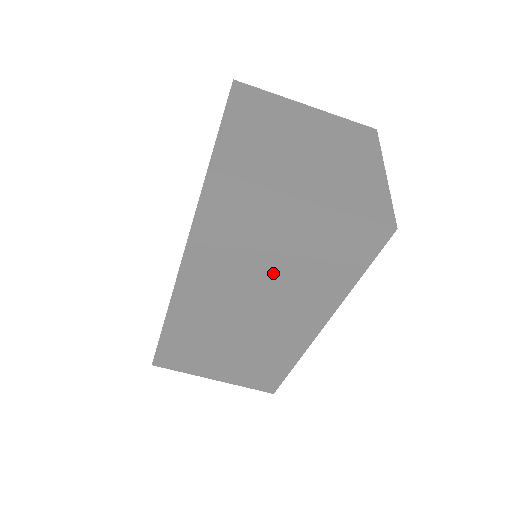
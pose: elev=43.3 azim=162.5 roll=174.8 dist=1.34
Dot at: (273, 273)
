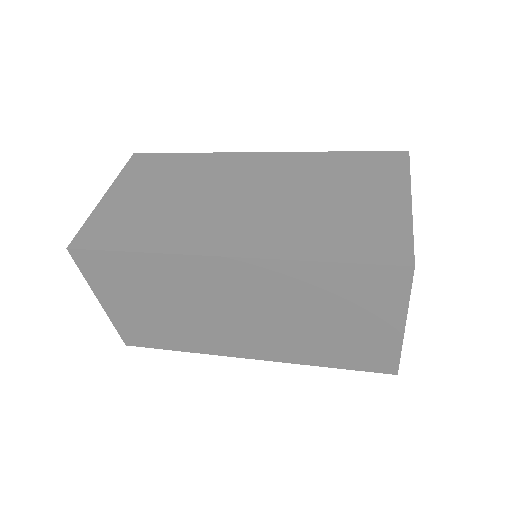
Dot at: occluded
